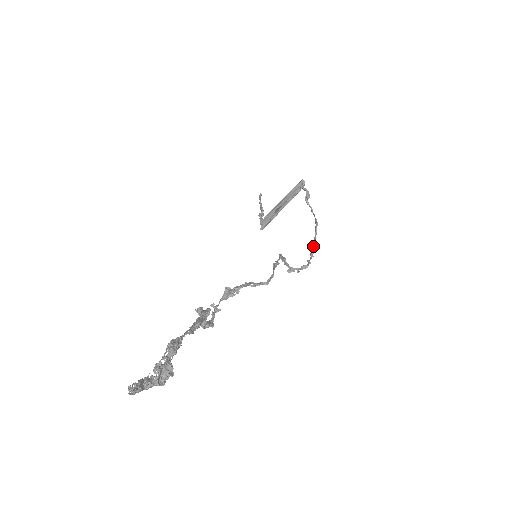
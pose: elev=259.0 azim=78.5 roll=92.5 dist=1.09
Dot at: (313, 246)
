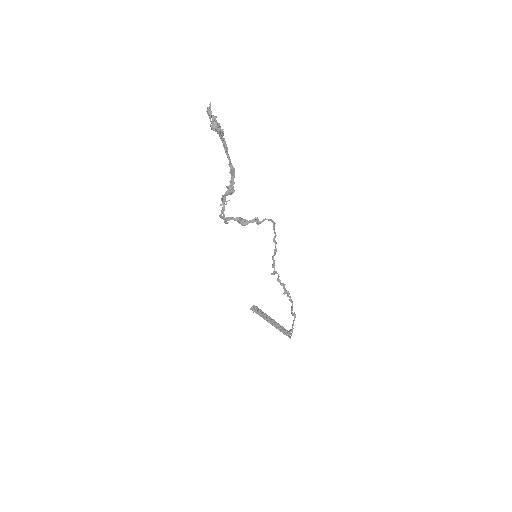
Dot at: (290, 301)
